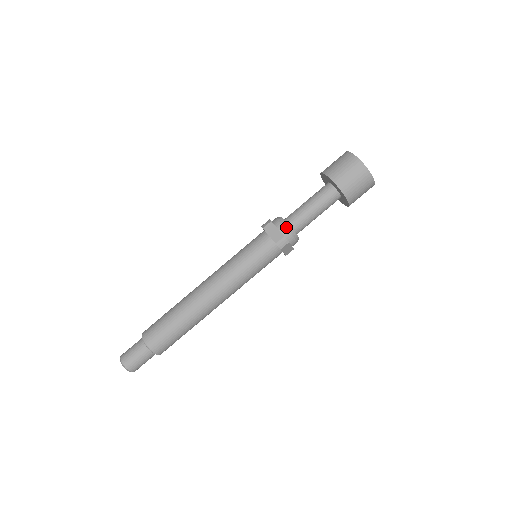
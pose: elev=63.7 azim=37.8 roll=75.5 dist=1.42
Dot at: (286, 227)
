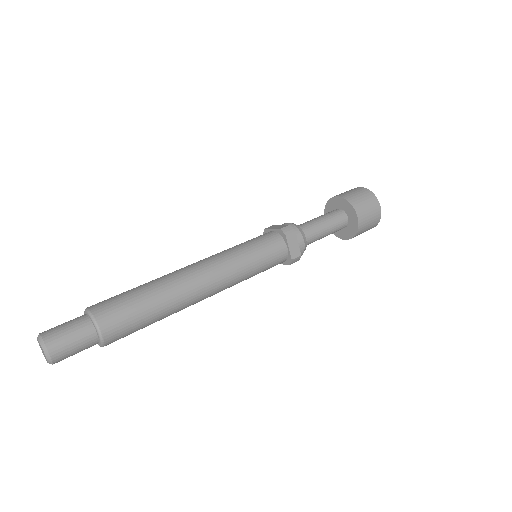
Dot at: (291, 223)
